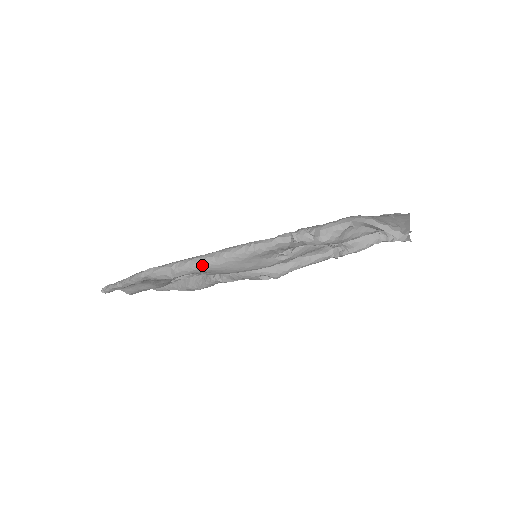
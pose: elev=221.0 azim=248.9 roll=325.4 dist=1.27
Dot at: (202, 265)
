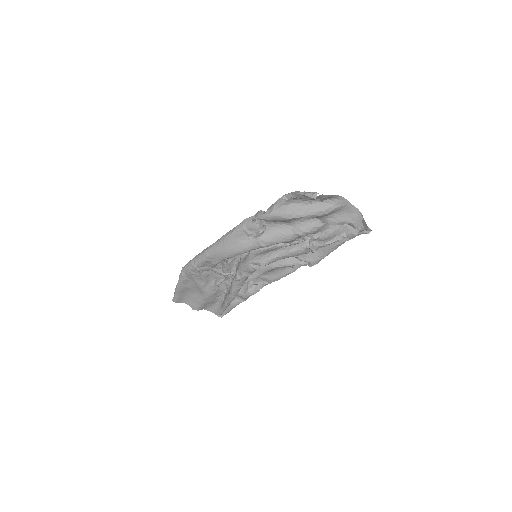
Dot at: (207, 251)
